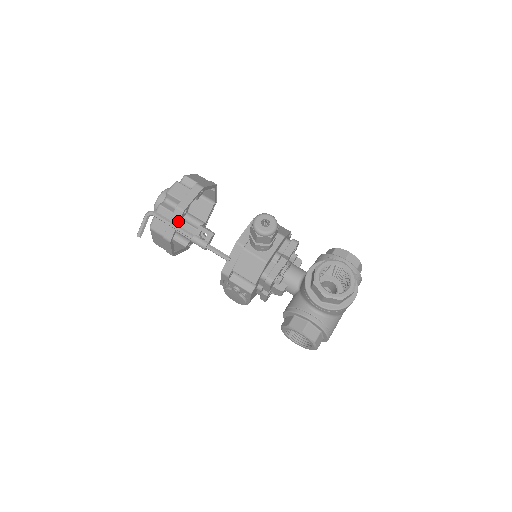
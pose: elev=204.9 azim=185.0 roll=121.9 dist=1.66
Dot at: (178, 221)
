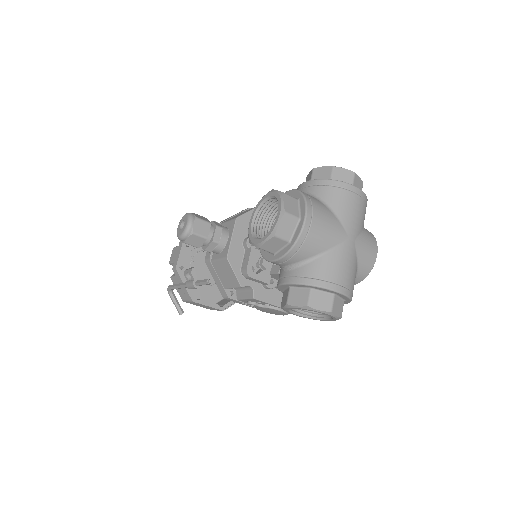
Dot at: (181, 280)
